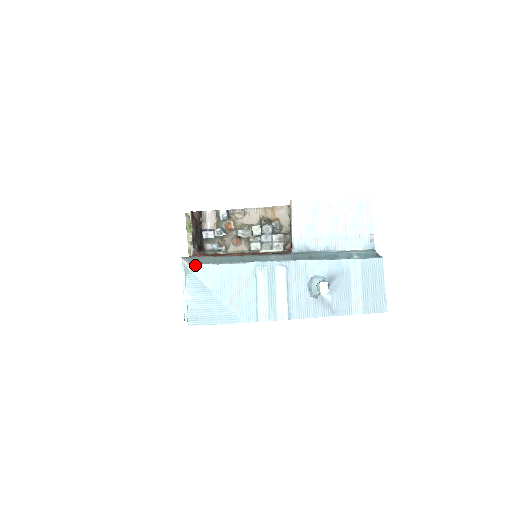
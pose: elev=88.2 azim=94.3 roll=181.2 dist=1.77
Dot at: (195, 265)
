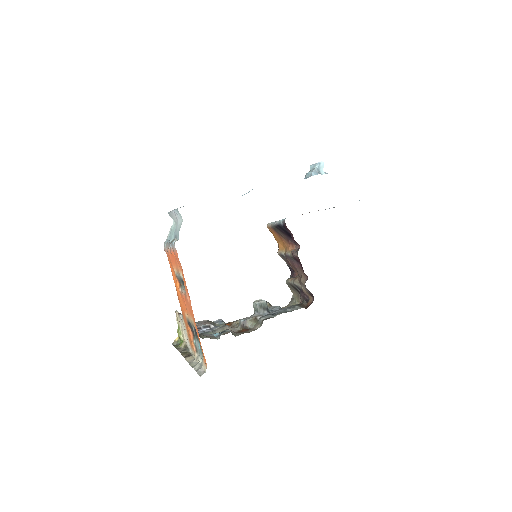
Dot at: occluded
